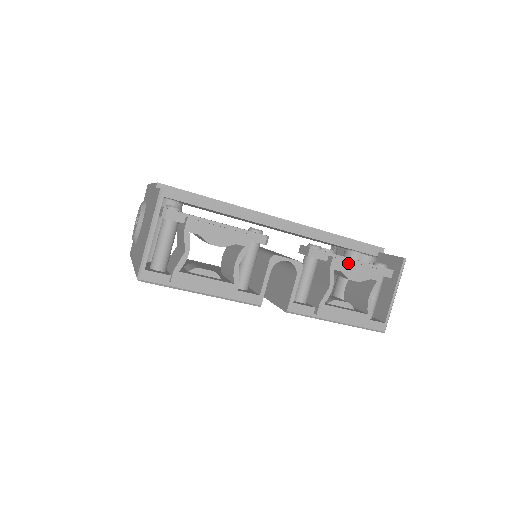
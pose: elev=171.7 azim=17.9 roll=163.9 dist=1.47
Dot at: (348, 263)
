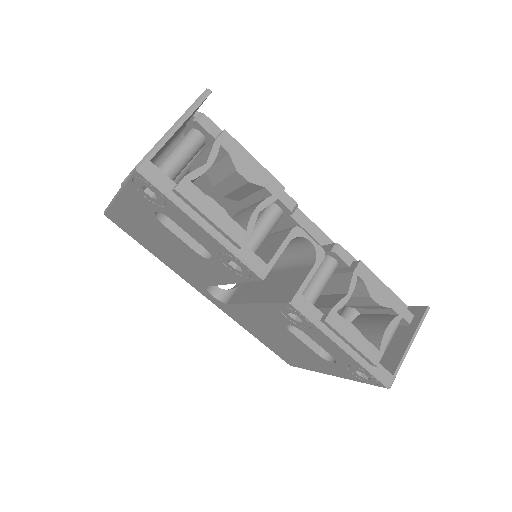
Dot at: (374, 276)
